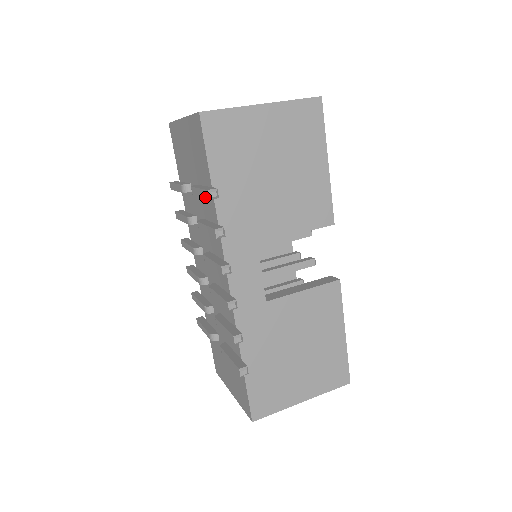
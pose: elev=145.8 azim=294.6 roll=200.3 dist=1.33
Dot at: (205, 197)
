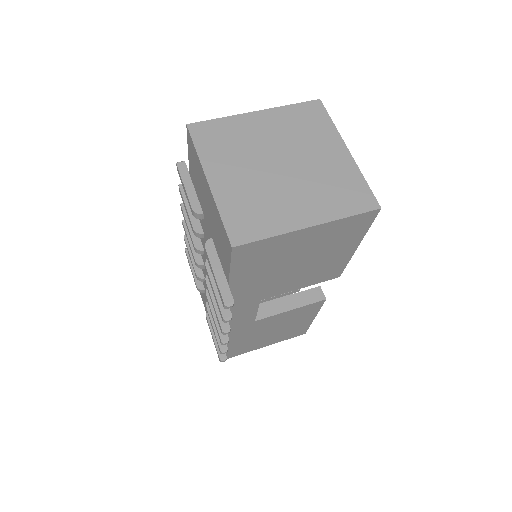
Dot at: (220, 295)
